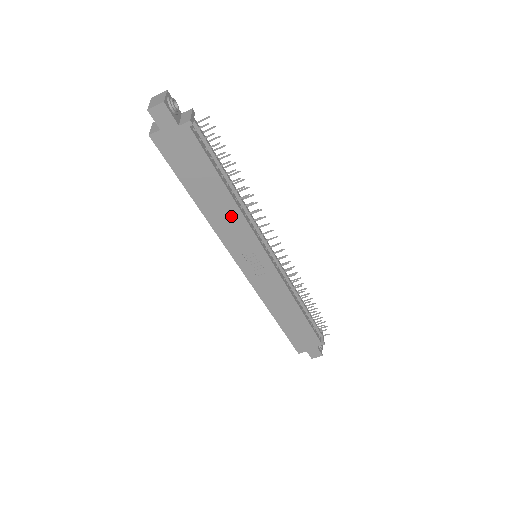
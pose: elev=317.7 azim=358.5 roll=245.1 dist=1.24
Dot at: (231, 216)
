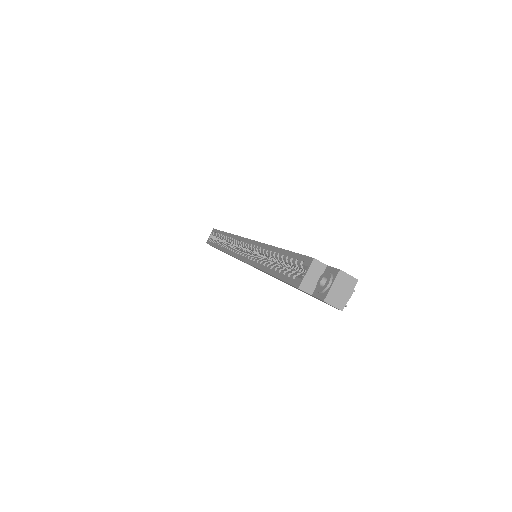
Dot at: occluded
